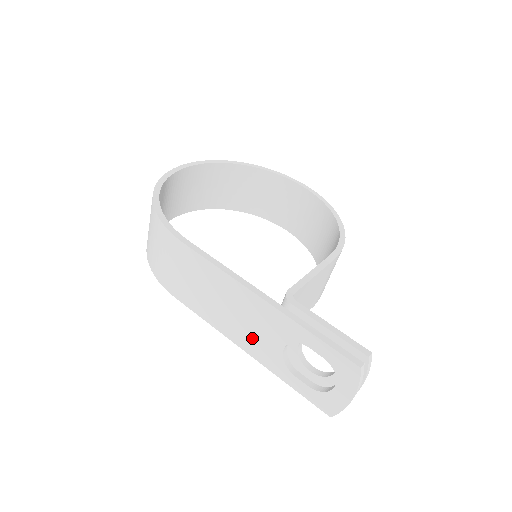
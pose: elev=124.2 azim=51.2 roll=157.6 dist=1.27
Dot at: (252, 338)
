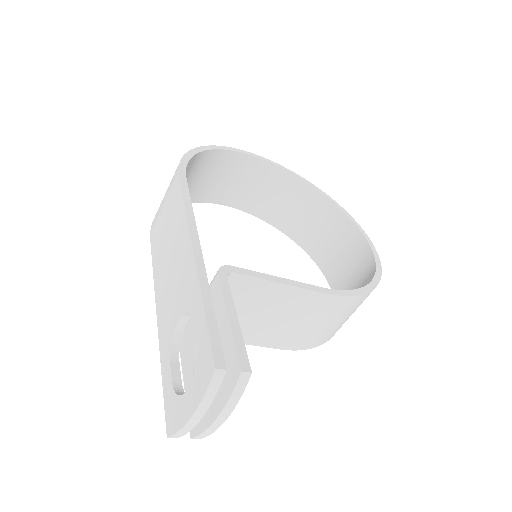
Dot at: (167, 300)
